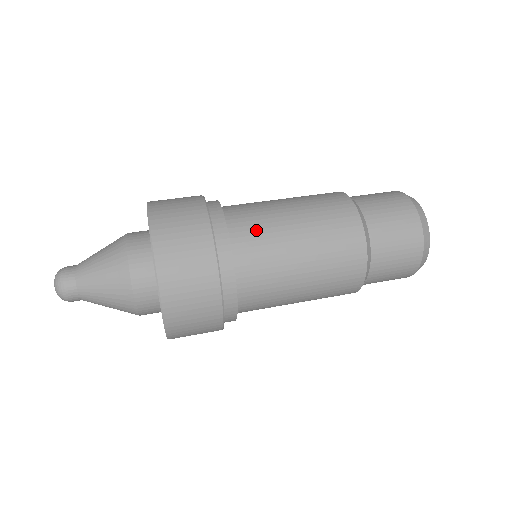
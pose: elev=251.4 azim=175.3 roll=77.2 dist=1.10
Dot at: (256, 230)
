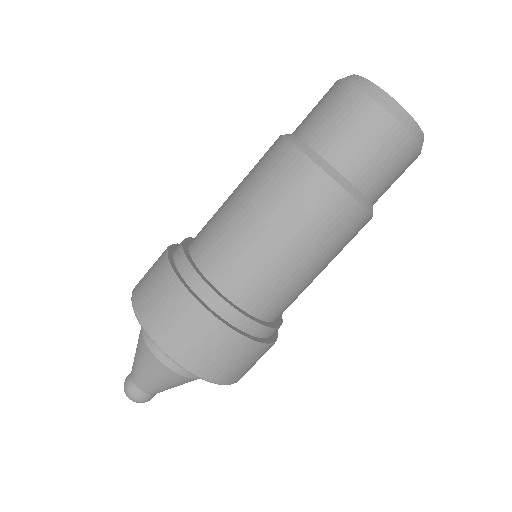
Dot at: (216, 243)
